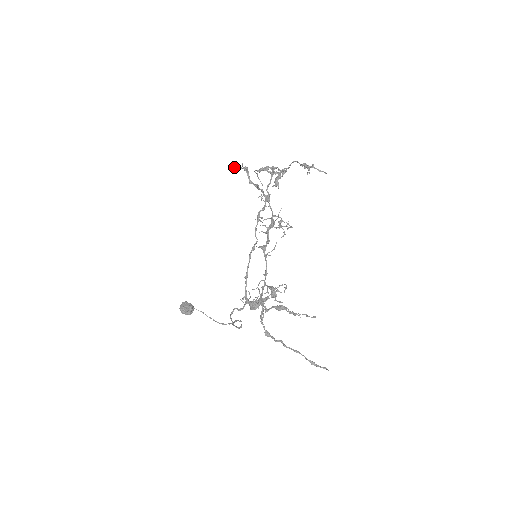
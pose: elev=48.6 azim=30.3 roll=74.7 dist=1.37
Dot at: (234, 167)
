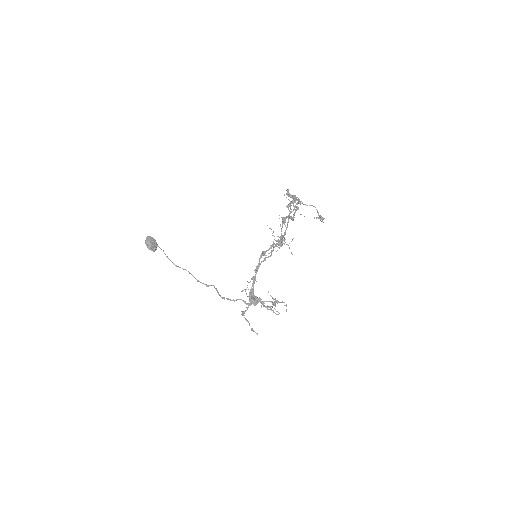
Dot at: occluded
